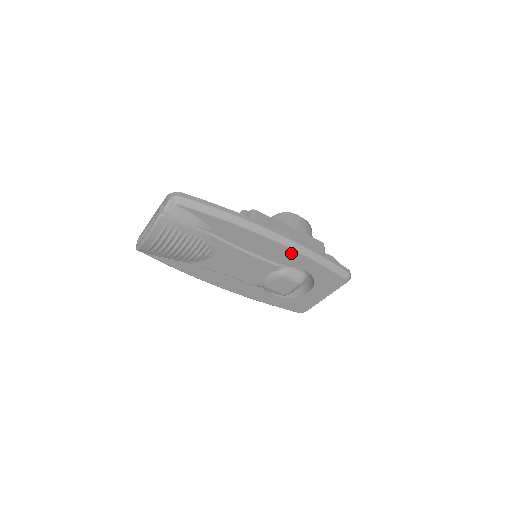
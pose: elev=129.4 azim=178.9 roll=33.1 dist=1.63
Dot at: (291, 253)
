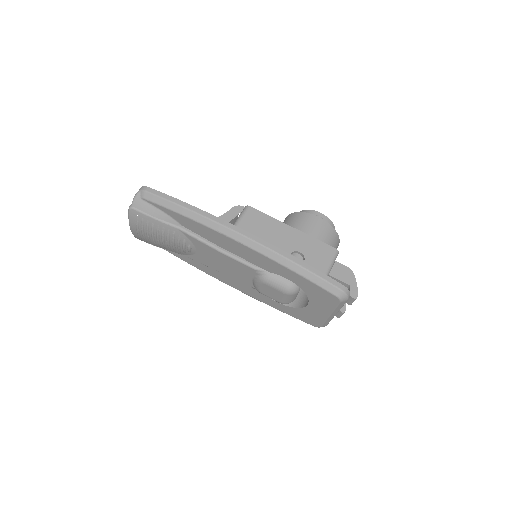
Dot at: (262, 257)
